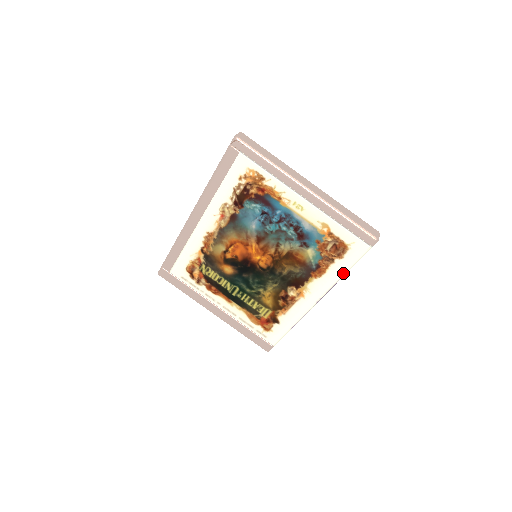
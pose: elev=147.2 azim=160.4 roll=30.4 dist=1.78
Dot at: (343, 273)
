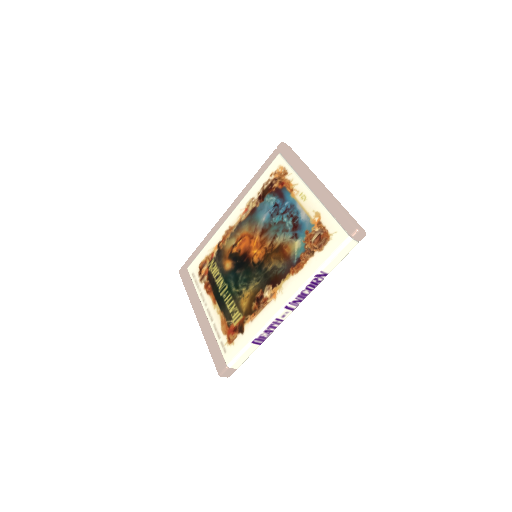
Dot at: (318, 269)
